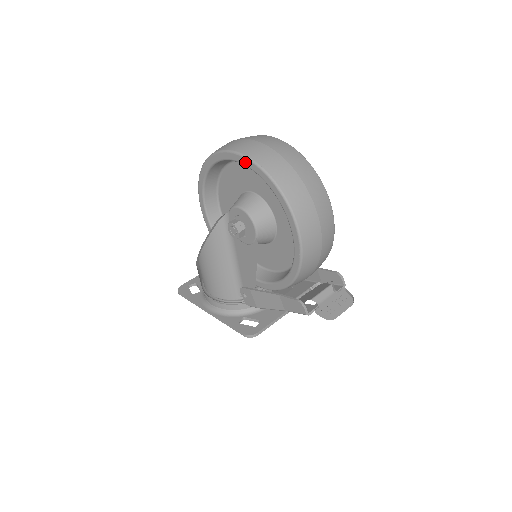
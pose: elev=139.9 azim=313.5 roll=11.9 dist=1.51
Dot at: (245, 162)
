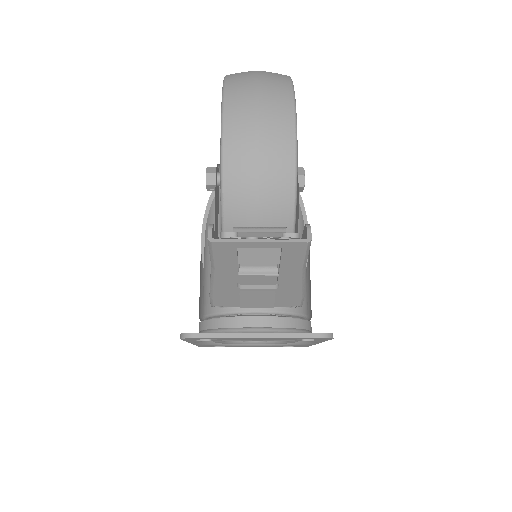
Dot at: occluded
